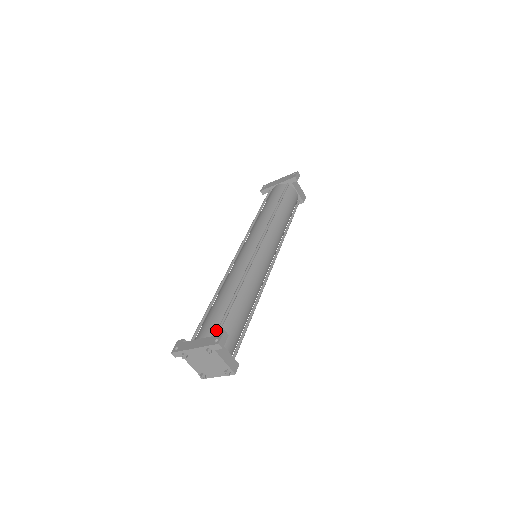
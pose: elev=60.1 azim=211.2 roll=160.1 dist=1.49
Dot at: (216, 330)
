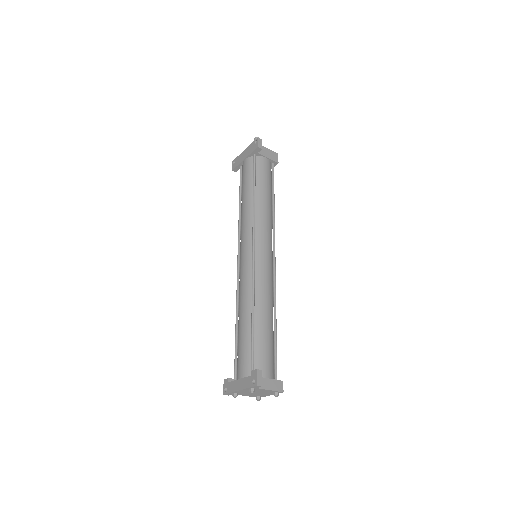
Dot at: (250, 365)
